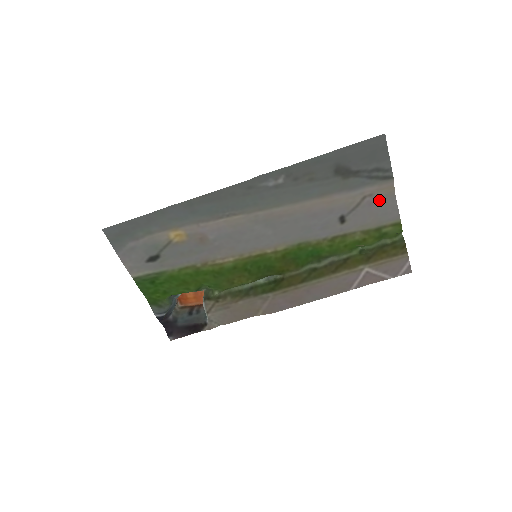
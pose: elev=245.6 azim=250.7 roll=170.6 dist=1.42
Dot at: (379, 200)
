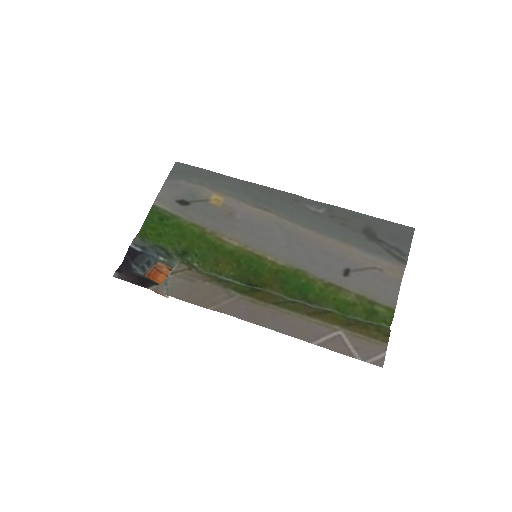
Dot at: (385, 279)
